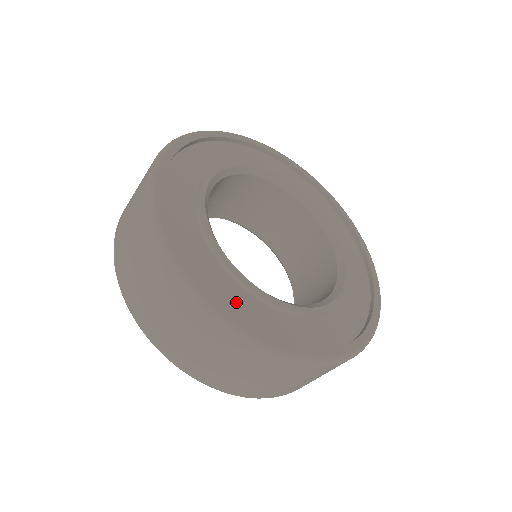
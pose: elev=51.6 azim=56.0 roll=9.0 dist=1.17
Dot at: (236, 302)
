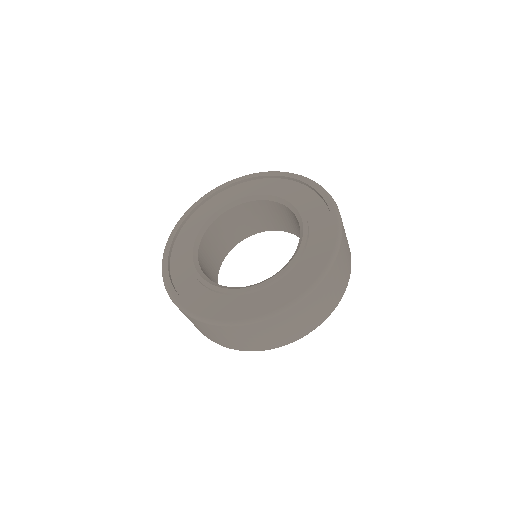
Dot at: (215, 304)
